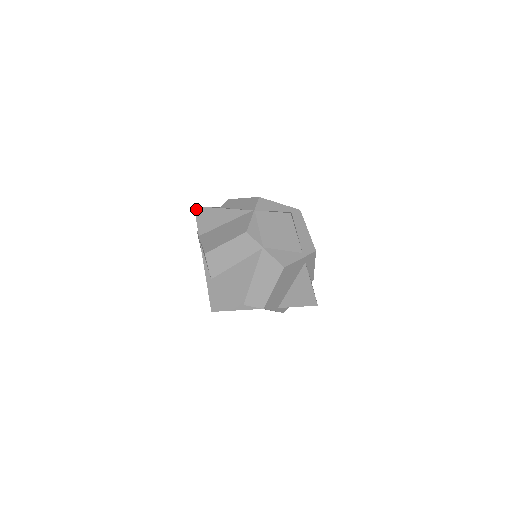
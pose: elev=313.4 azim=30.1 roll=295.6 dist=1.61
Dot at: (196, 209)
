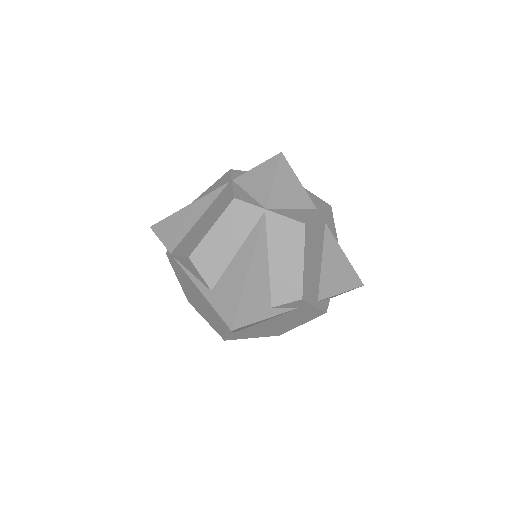
Dot at: (154, 228)
